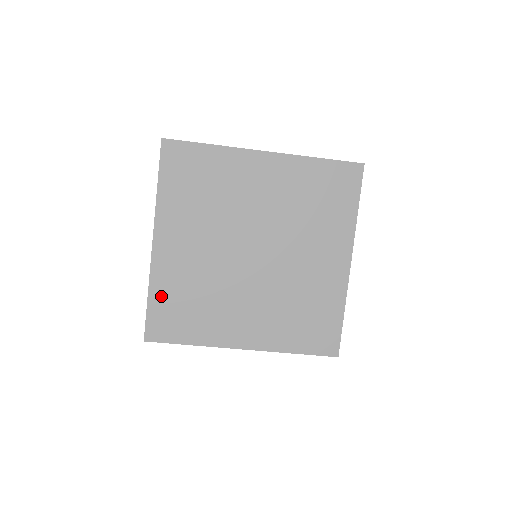
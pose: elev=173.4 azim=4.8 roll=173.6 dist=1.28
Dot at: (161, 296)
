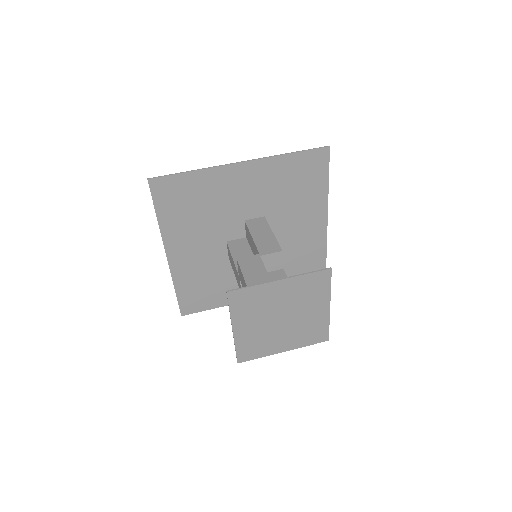
Dot at: (185, 287)
